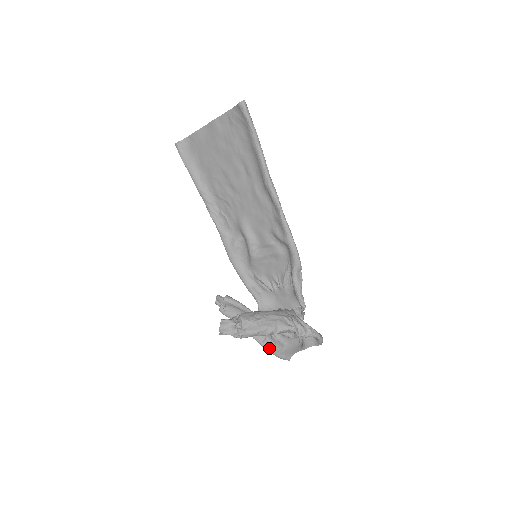
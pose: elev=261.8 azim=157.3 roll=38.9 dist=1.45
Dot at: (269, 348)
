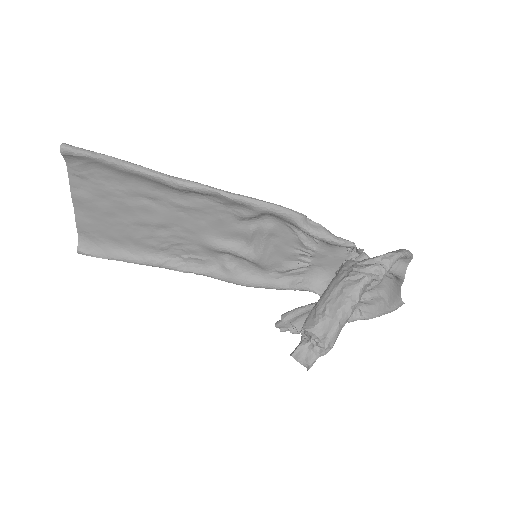
Dot at: (373, 314)
